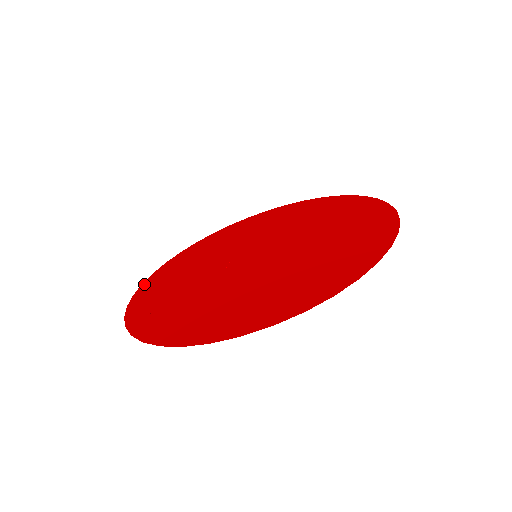
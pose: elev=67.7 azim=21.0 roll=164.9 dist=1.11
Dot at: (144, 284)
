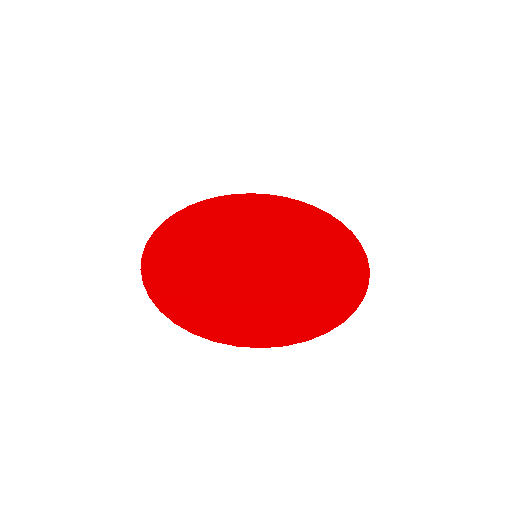
Dot at: (156, 233)
